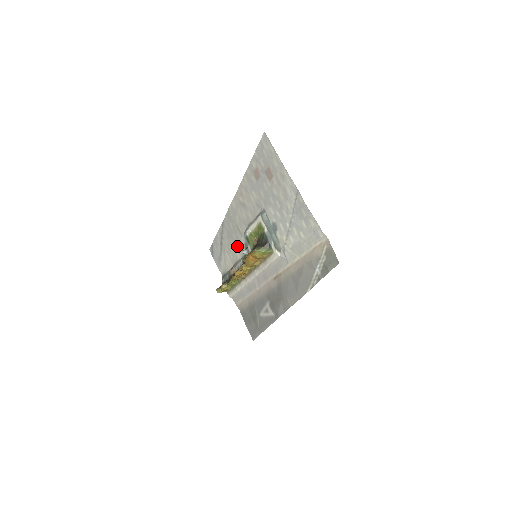
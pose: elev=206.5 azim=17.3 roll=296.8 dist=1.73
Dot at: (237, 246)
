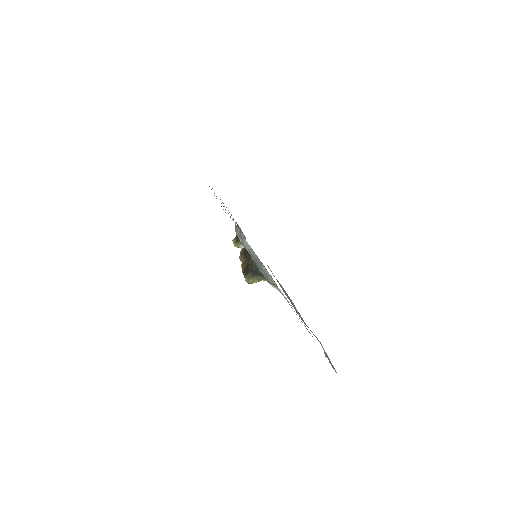
Dot at: occluded
